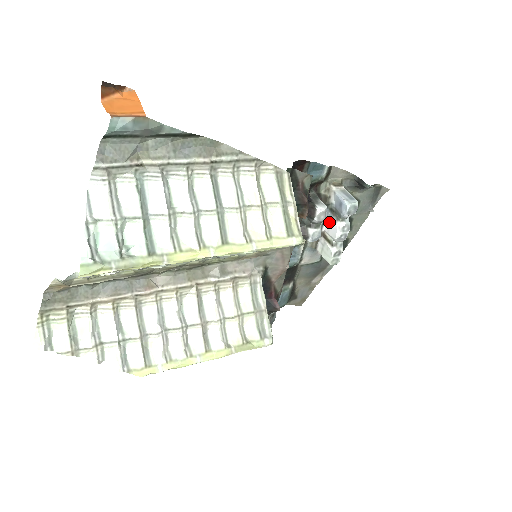
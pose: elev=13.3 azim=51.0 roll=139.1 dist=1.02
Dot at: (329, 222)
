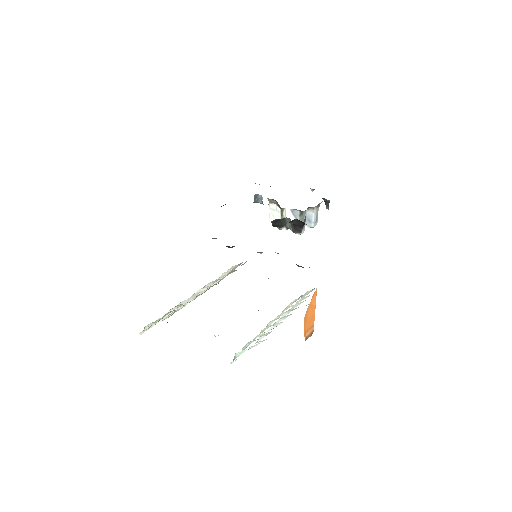
Dot at: (293, 213)
